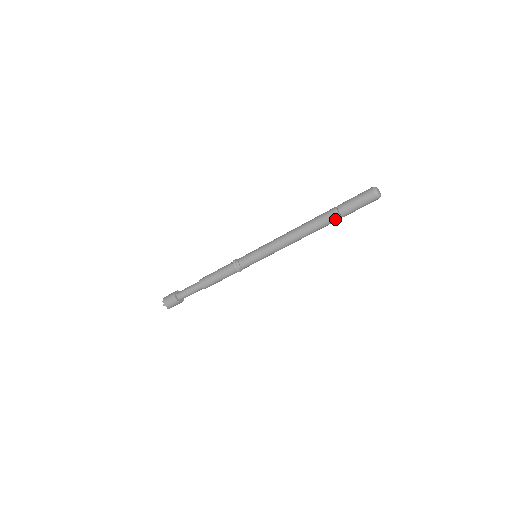
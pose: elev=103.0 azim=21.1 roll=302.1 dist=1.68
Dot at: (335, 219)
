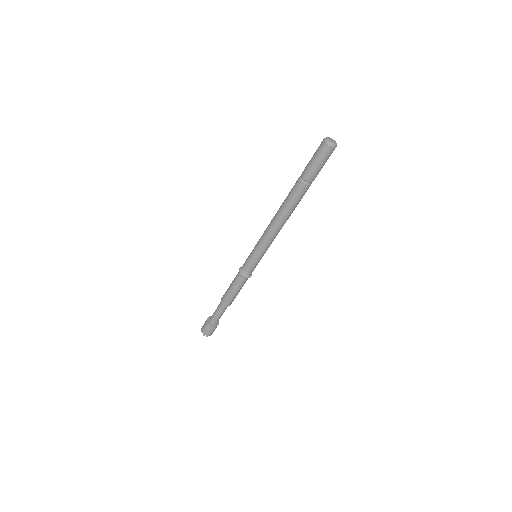
Dot at: (308, 188)
